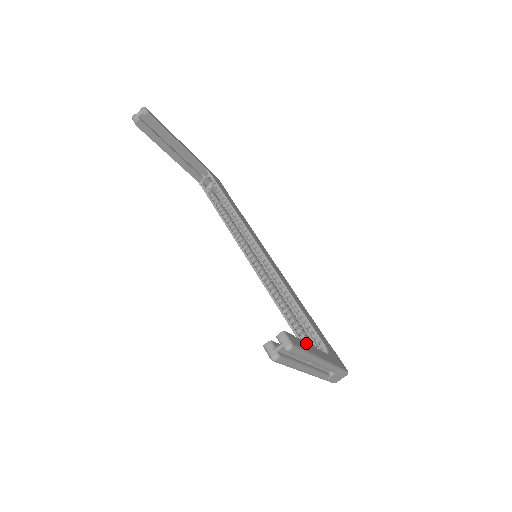
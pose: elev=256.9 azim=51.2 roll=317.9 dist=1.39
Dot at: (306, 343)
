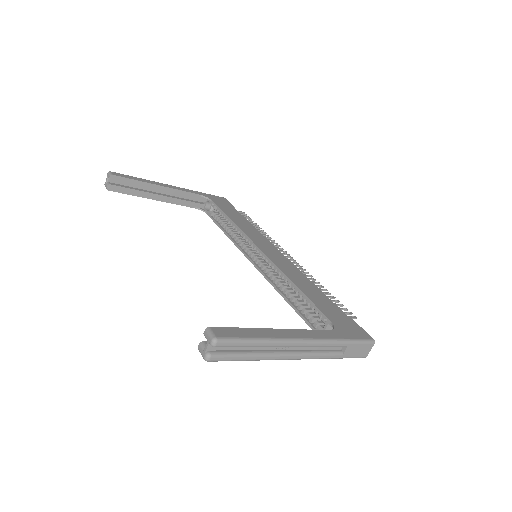
Dot at: (264, 329)
